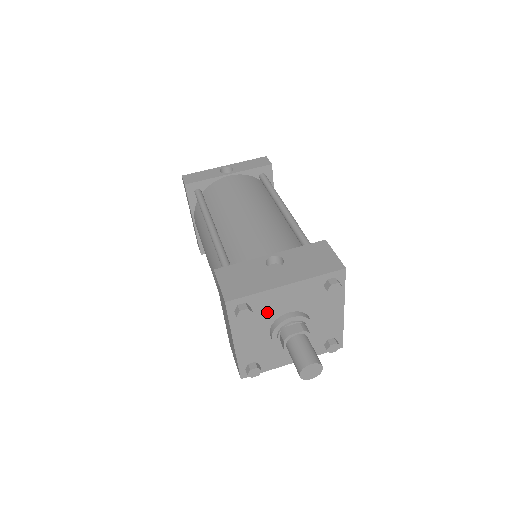
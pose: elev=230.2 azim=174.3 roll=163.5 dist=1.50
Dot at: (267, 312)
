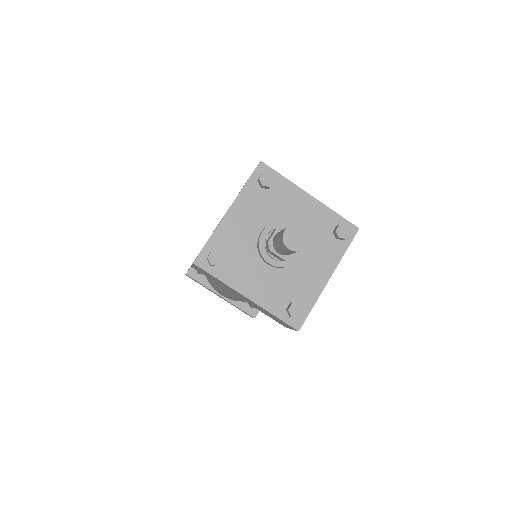
Dot at: (241, 246)
